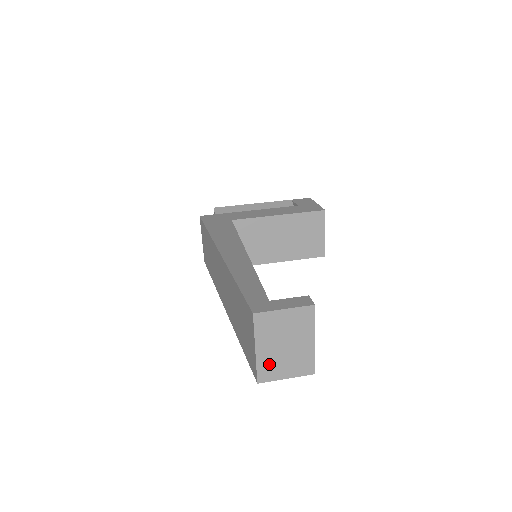
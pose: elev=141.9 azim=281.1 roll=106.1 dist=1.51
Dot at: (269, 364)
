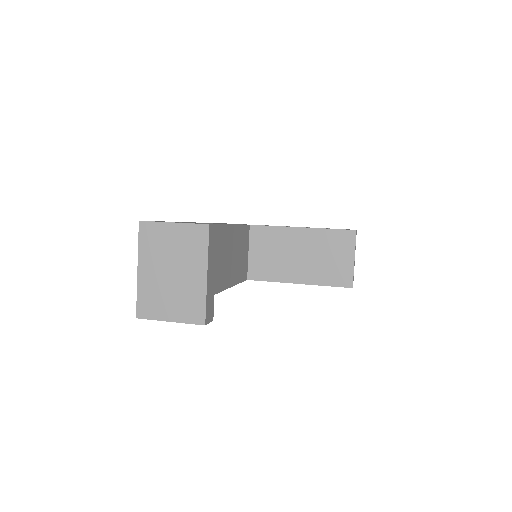
Dot at: (151, 294)
